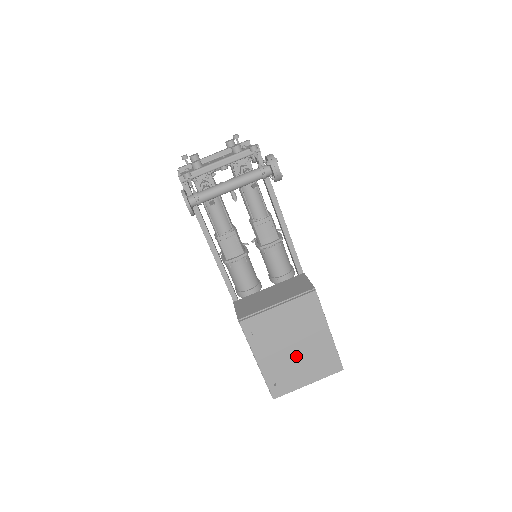
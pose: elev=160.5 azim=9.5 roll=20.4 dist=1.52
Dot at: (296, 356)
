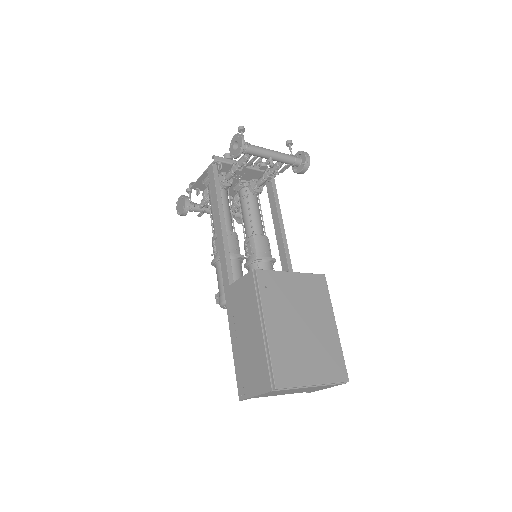
Dot at: (304, 338)
